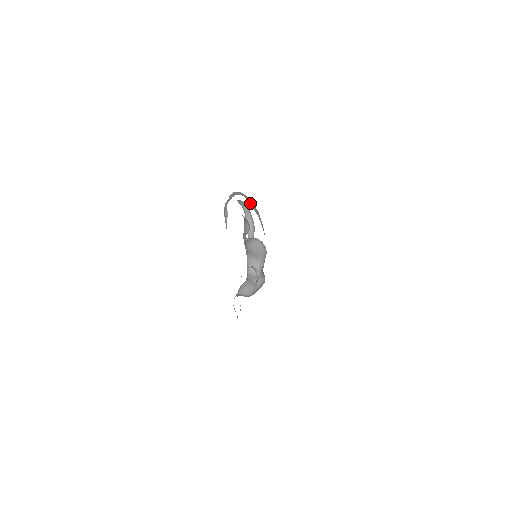
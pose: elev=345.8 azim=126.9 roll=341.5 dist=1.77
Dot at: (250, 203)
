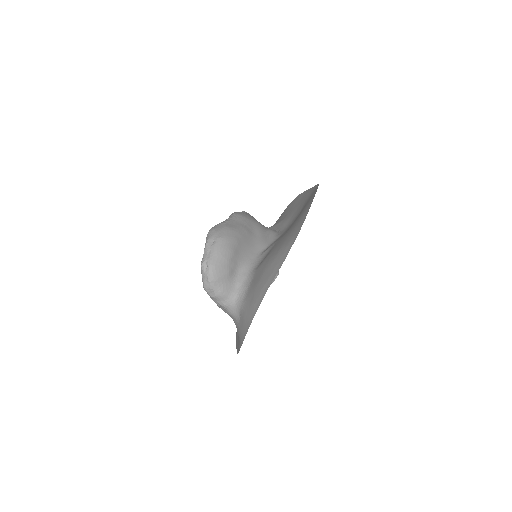
Dot at: (230, 276)
